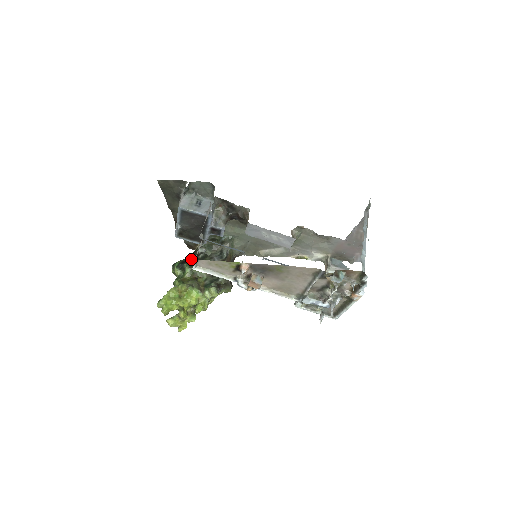
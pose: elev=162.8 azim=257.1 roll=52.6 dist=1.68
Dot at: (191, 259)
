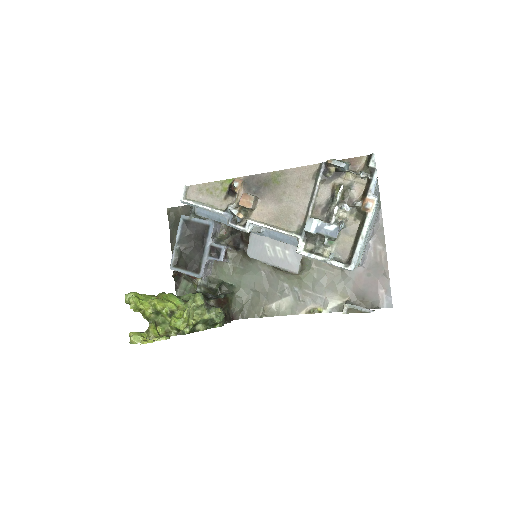
Dot at: occluded
